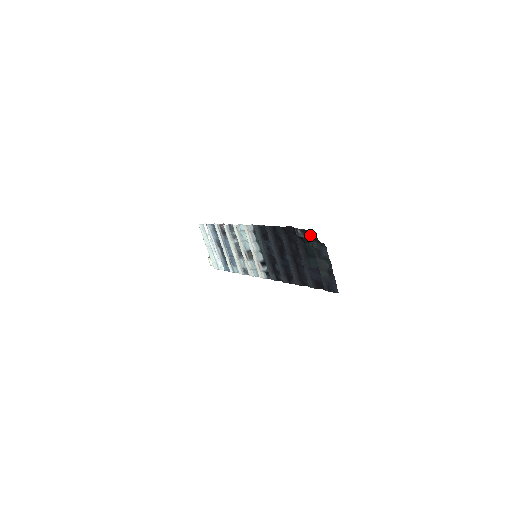
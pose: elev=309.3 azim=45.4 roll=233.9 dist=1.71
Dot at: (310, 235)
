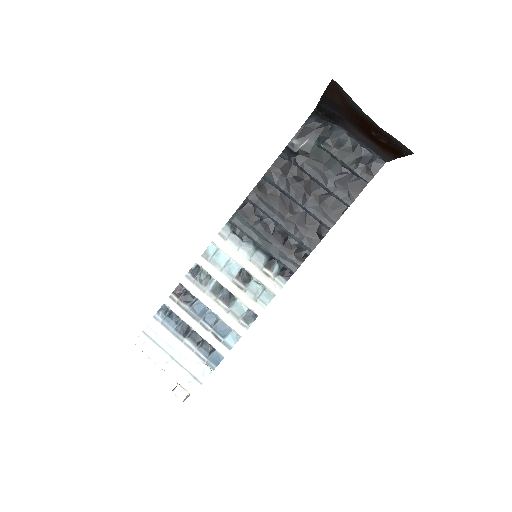
Dot at: (310, 130)
